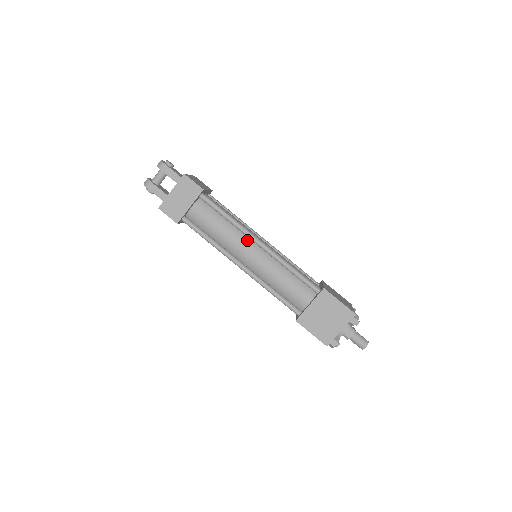
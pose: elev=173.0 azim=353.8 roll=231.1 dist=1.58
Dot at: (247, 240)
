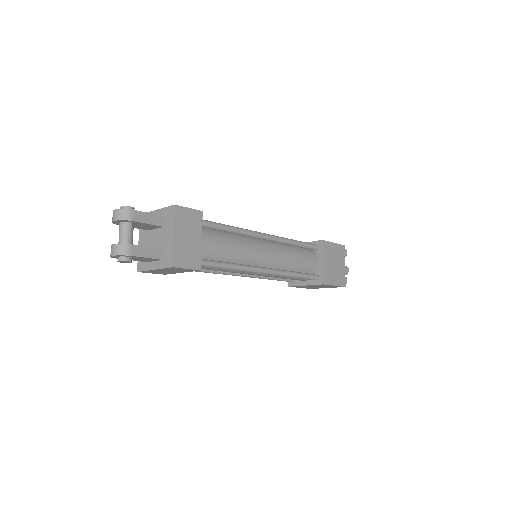
Dot at: (255, 241)
